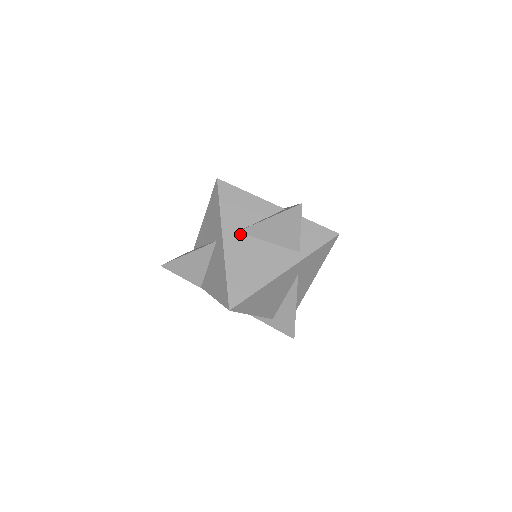
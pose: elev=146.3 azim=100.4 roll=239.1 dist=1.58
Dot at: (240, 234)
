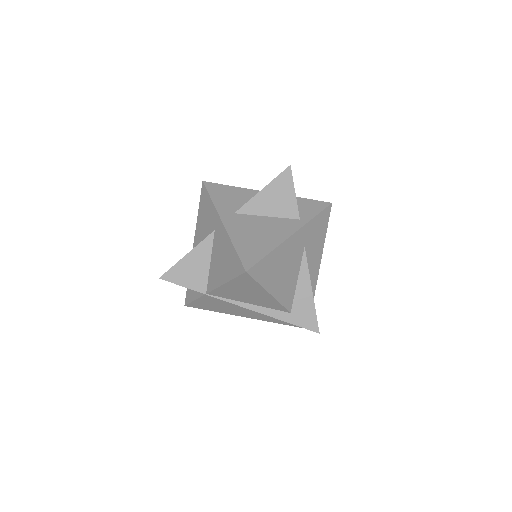
Dot at: (237, 214)
